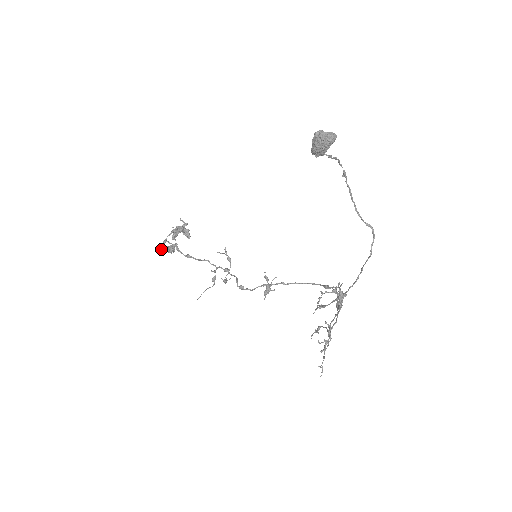
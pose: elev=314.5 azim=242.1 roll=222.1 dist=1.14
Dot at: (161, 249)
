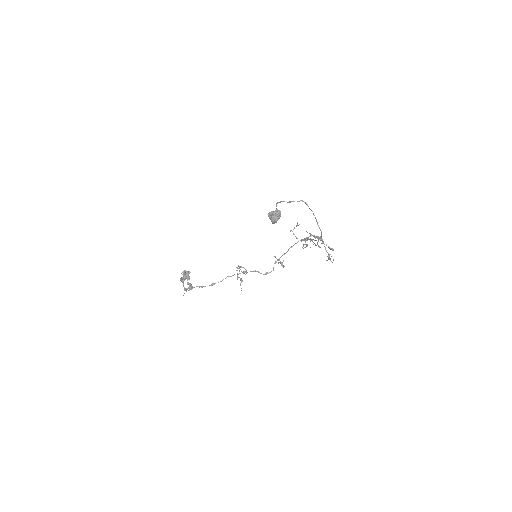
Dot at: occluded
